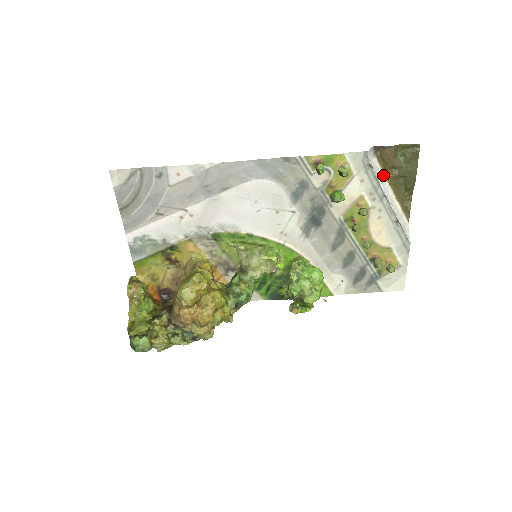
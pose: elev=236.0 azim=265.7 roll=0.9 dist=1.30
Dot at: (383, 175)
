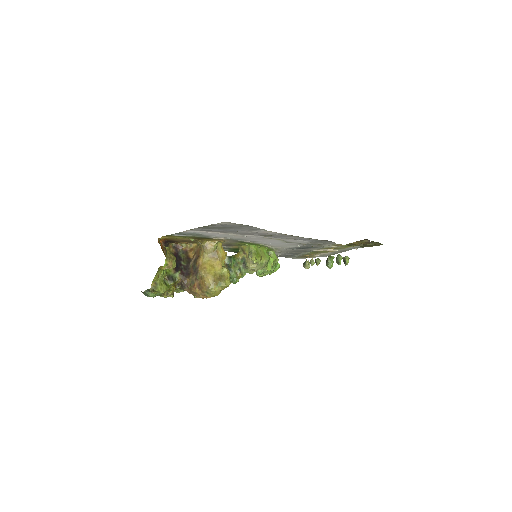
Dot at: (353, 243)
